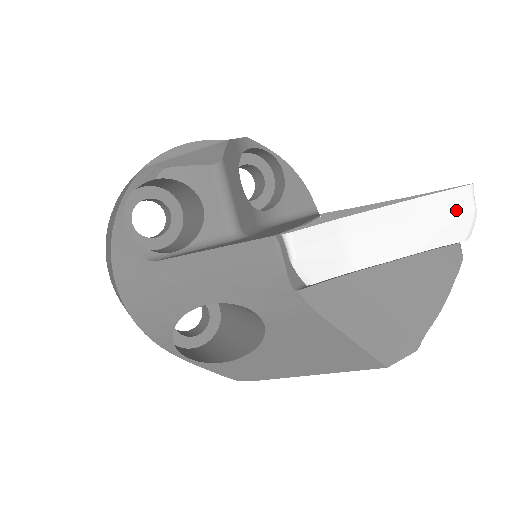
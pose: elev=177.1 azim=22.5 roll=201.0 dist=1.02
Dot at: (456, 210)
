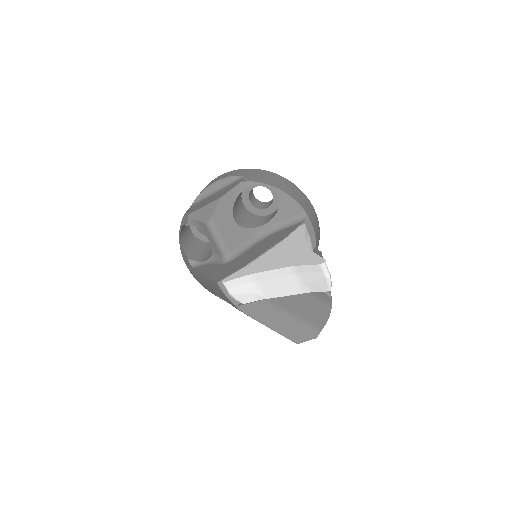
Dot at: (316, 276)
